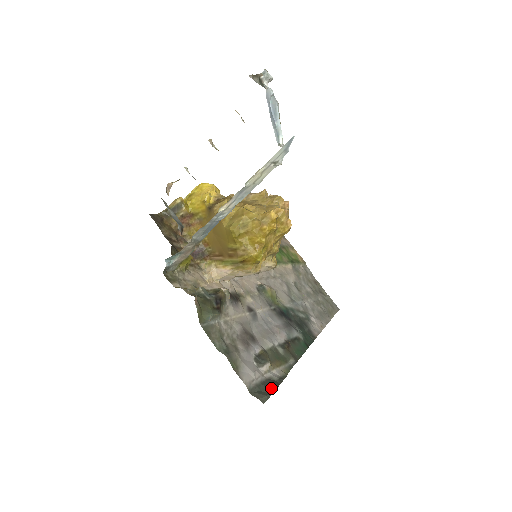
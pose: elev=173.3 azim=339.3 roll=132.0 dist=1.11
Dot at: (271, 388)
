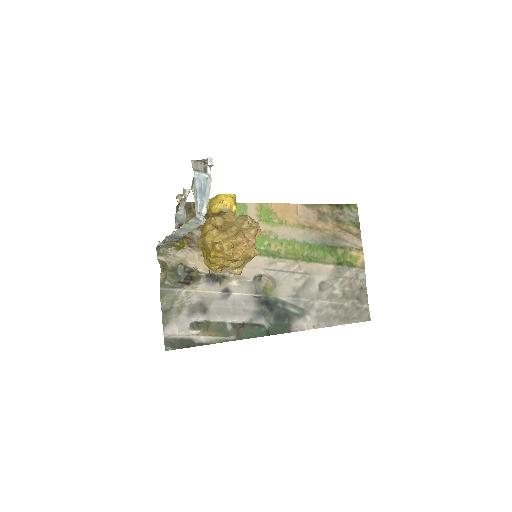
Dot at: (182, 345)
